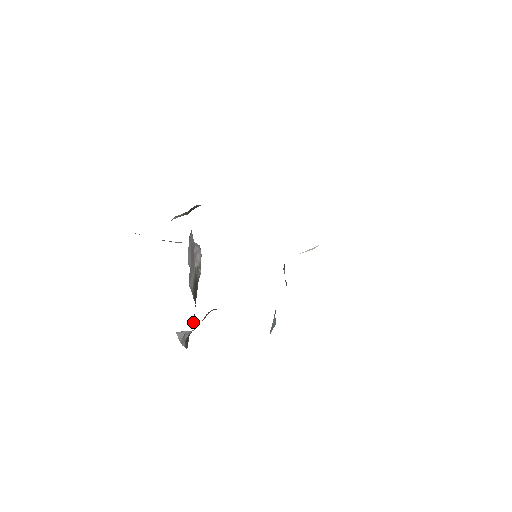
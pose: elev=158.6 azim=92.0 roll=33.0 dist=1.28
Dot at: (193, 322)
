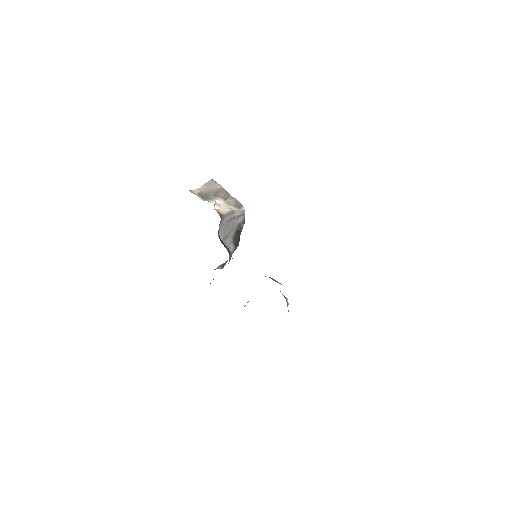
Dot at: occluded
